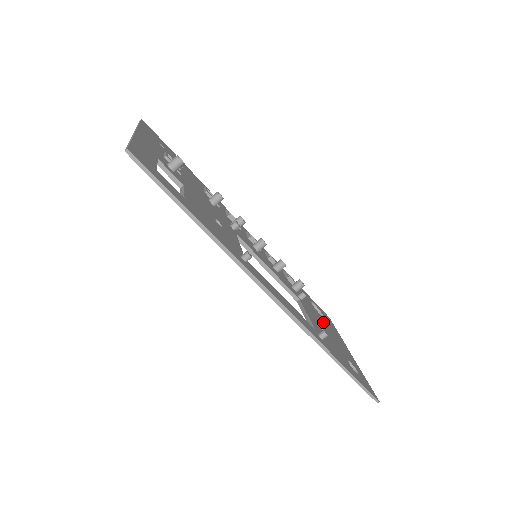
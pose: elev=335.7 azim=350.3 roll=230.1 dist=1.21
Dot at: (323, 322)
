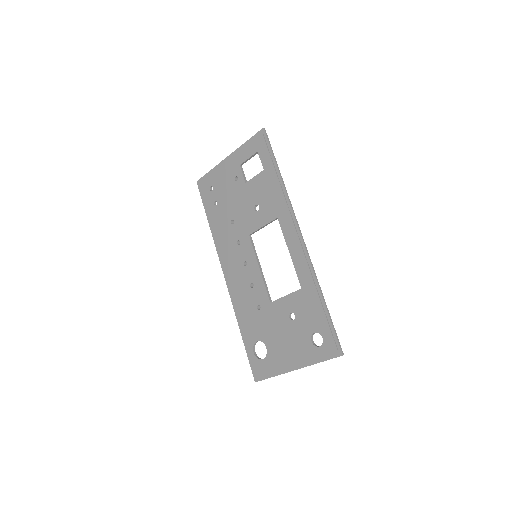
Dot at: (278, 337)
